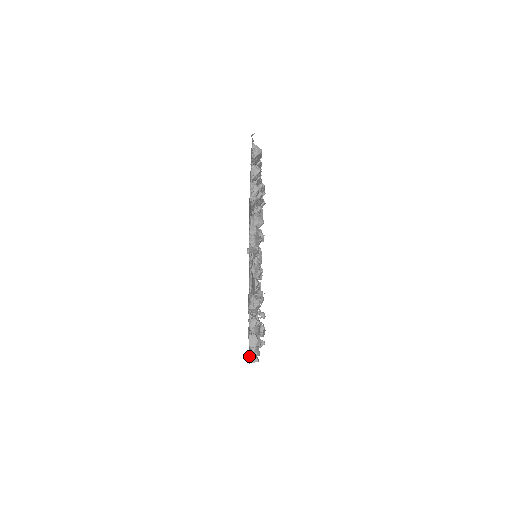
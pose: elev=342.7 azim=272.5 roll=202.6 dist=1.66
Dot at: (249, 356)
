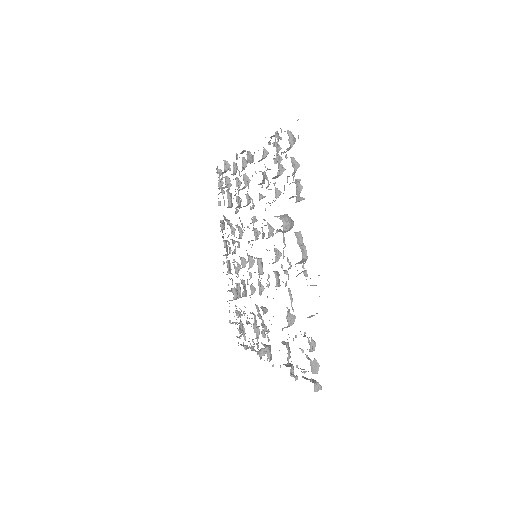
Dot at: (316, 386)
